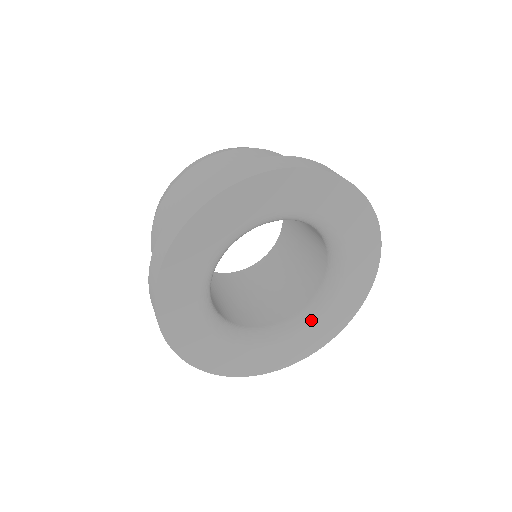
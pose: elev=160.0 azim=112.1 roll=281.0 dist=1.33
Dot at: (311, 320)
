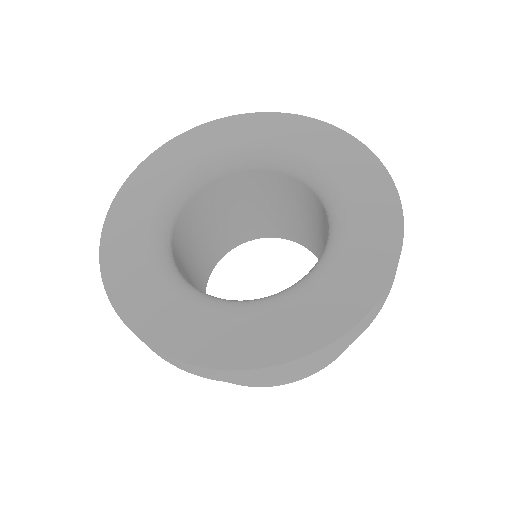
Dot at: (310, 279)
